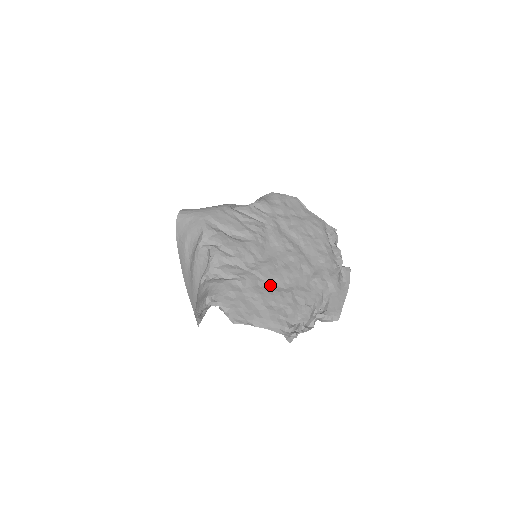
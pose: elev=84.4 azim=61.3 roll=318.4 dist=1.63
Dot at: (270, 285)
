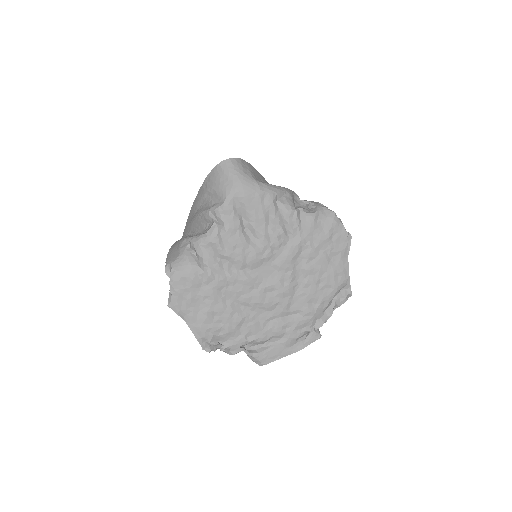
Dot at: (232, 298)
